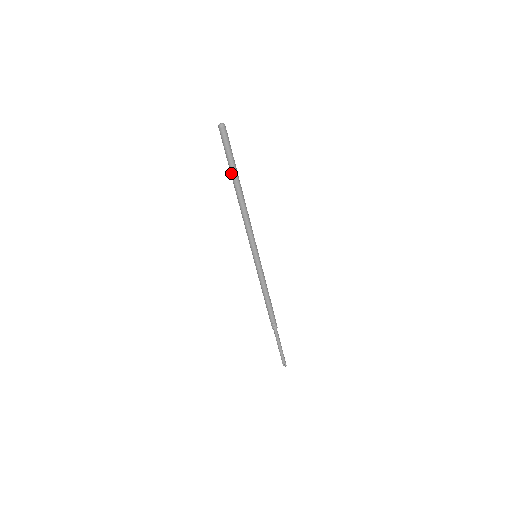
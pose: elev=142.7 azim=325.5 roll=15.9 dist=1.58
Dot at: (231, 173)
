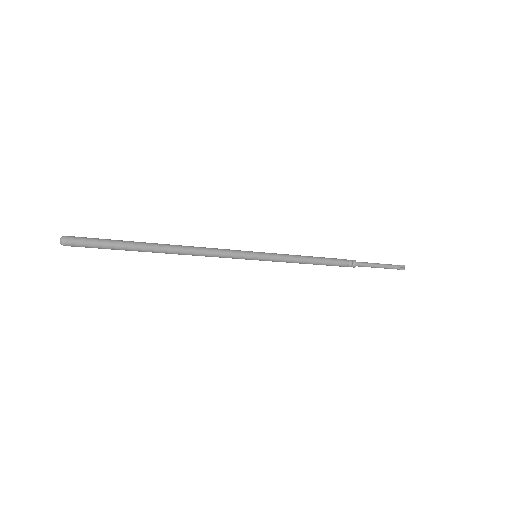
Dot at: occluded
